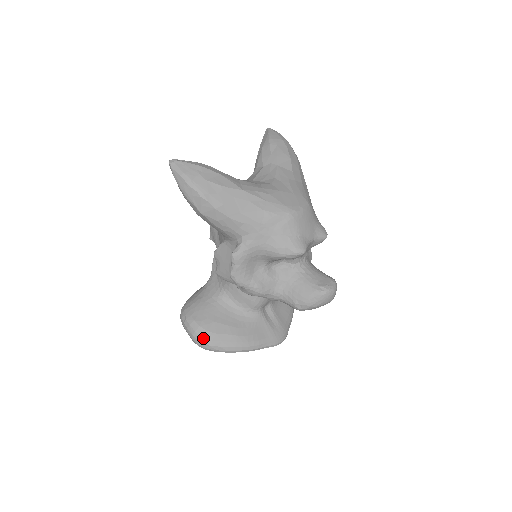
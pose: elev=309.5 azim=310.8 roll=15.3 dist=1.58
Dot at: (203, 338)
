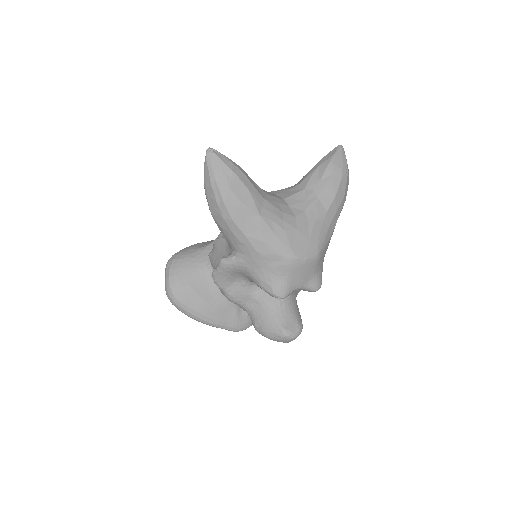
Dot at: (173, 295)
